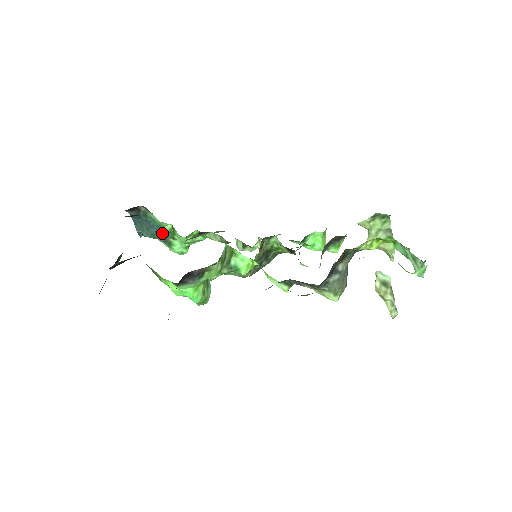
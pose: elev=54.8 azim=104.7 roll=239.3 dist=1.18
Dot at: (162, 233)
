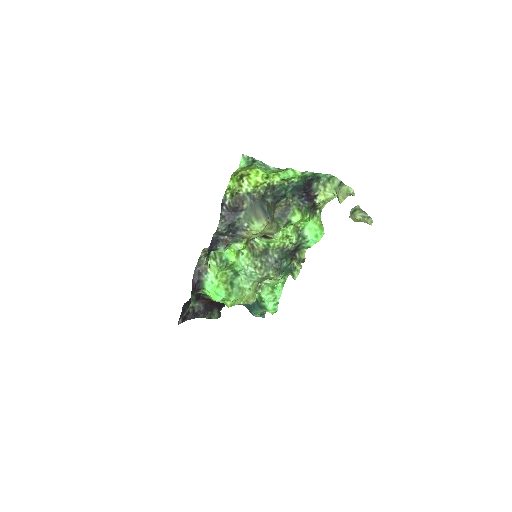
Dot at: (258, 303)
